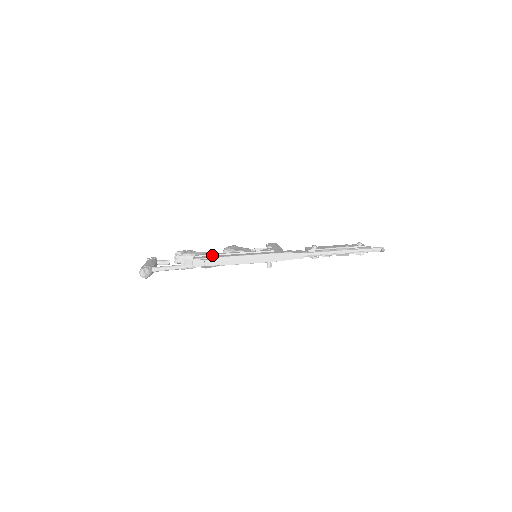
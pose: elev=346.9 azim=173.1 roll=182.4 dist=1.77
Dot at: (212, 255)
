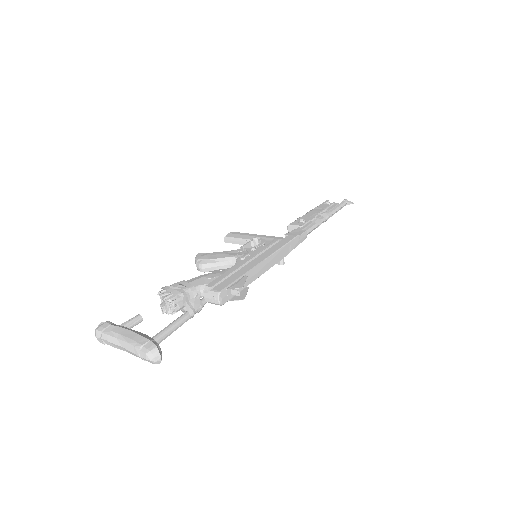
Dot at: (228, 276)
